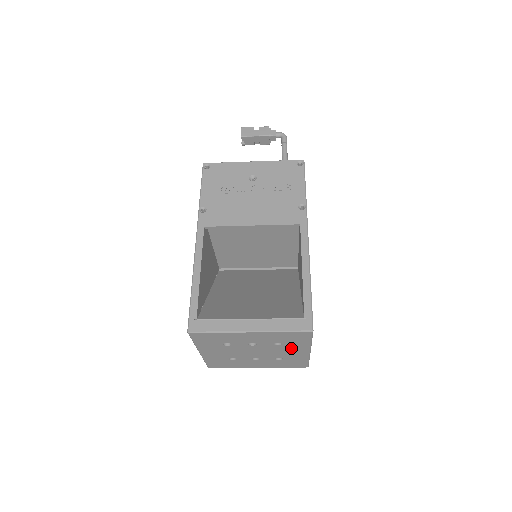
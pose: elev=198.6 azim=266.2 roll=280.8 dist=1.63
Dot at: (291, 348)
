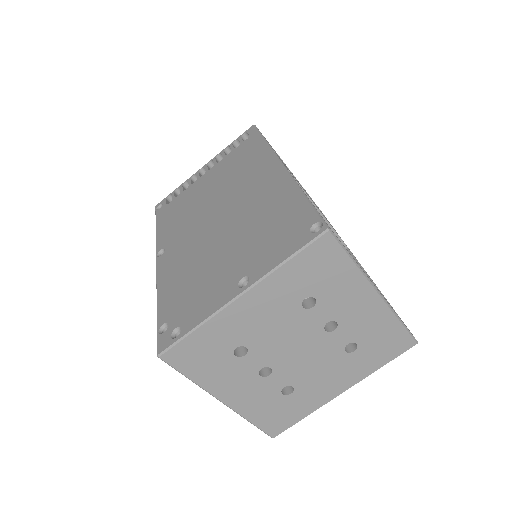
Dot at: (342, 369)
